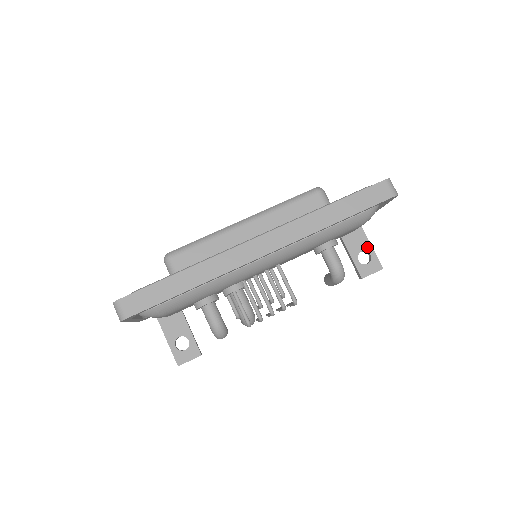
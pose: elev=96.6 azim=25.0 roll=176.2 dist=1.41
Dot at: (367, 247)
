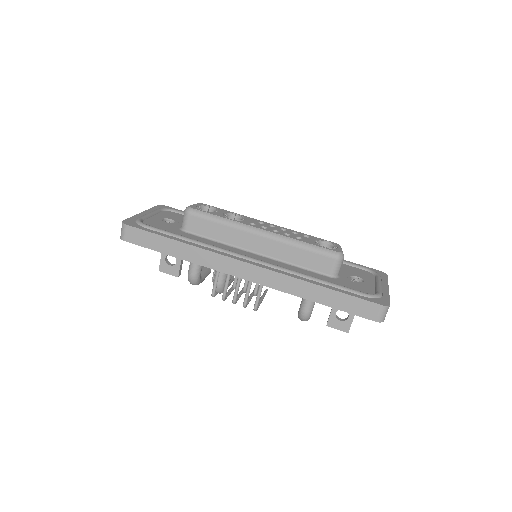
Dot at: occluded
